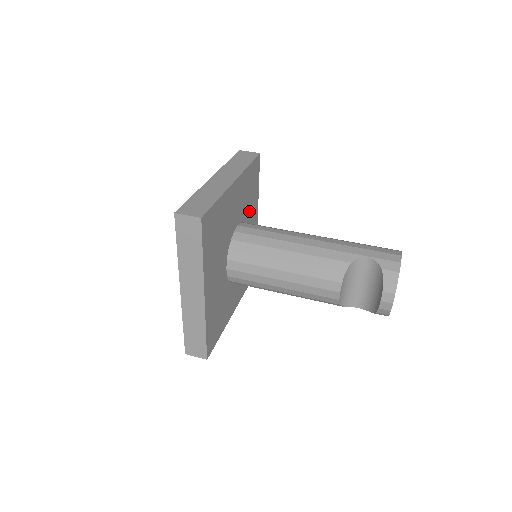
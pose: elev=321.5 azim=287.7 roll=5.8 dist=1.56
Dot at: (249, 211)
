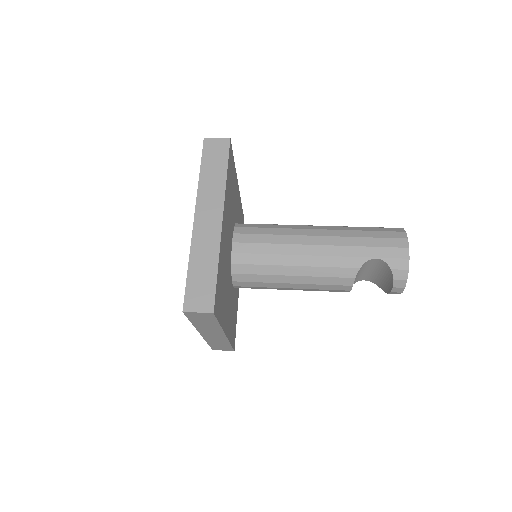
Dot at: (233, 201)
